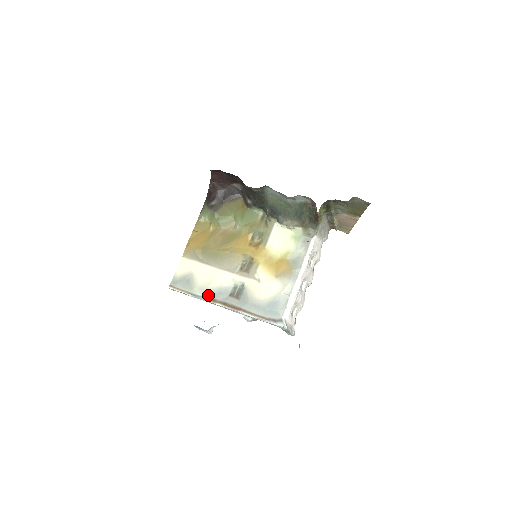
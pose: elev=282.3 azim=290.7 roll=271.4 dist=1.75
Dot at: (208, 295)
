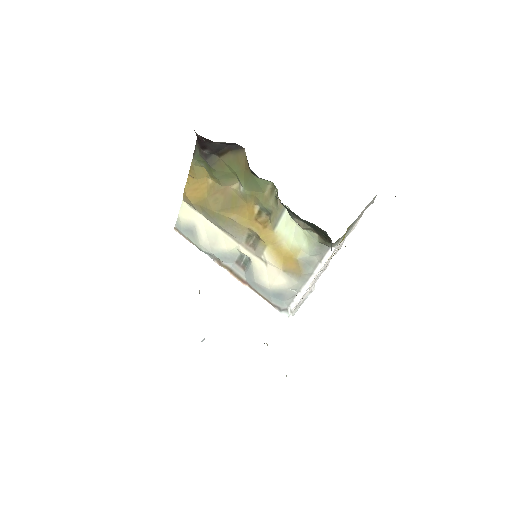
Dot at: (214, 255)
